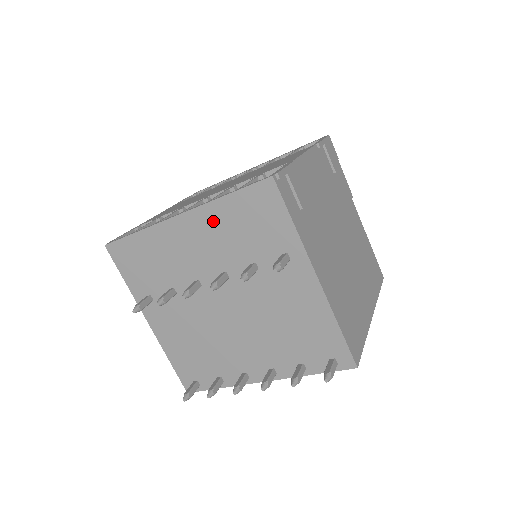
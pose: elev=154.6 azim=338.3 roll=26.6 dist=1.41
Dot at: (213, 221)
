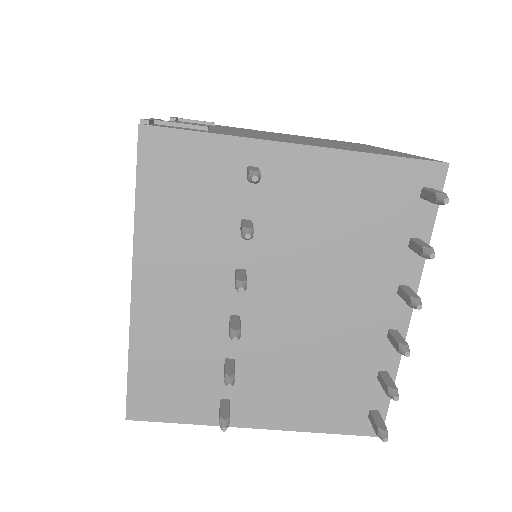
Dot at: (161, 244)
